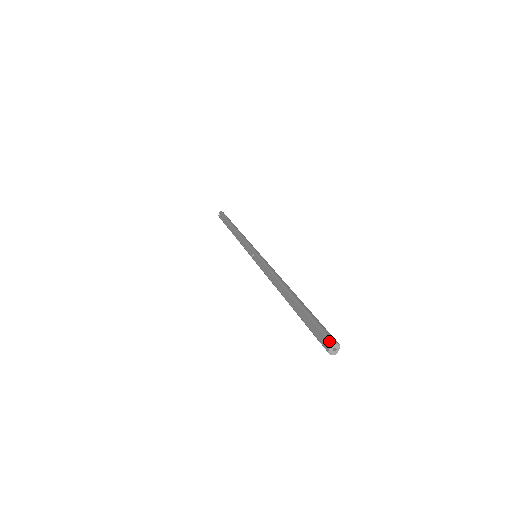
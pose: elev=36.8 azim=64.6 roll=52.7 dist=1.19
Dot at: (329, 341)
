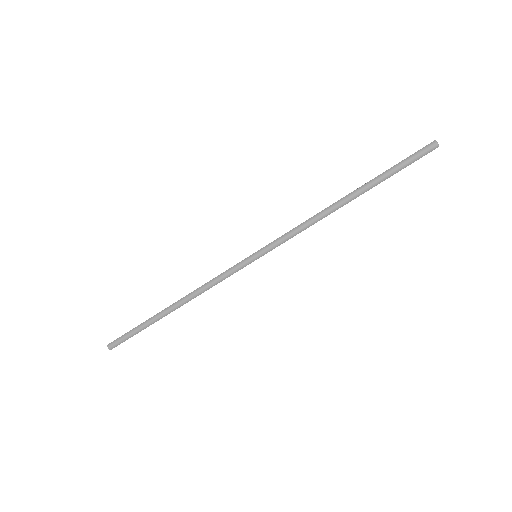
Dot at: (430, 143)
